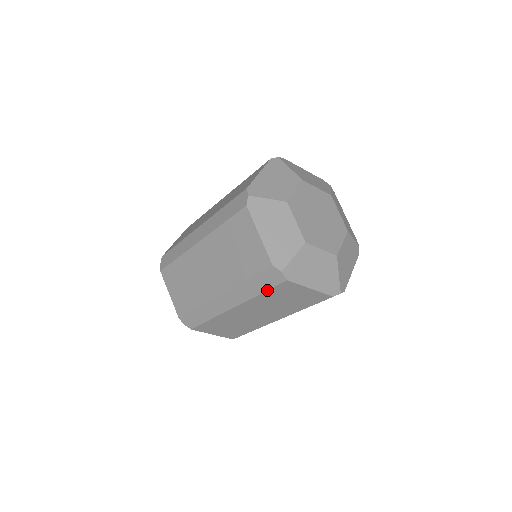
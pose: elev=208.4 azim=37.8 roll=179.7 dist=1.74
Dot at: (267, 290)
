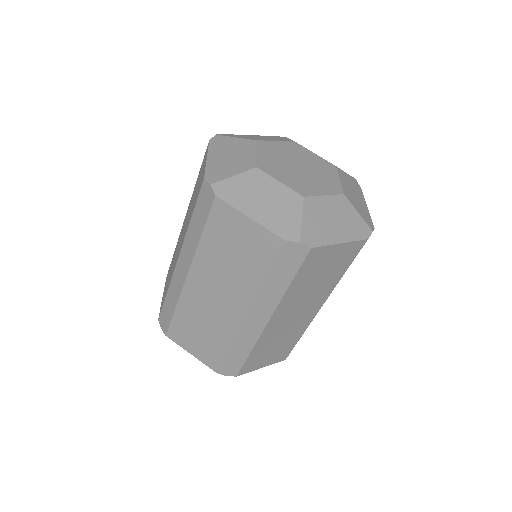
Dot at: (205, 225)
